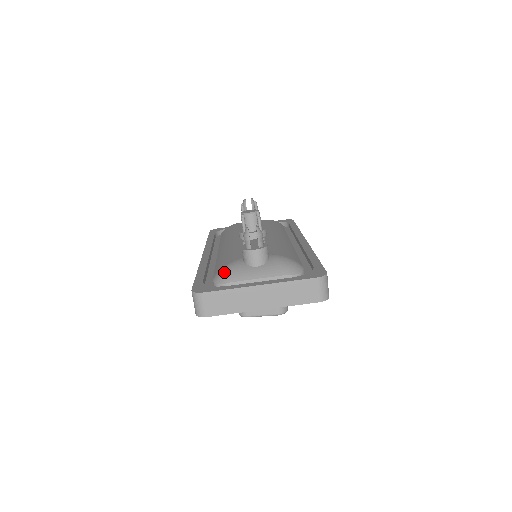
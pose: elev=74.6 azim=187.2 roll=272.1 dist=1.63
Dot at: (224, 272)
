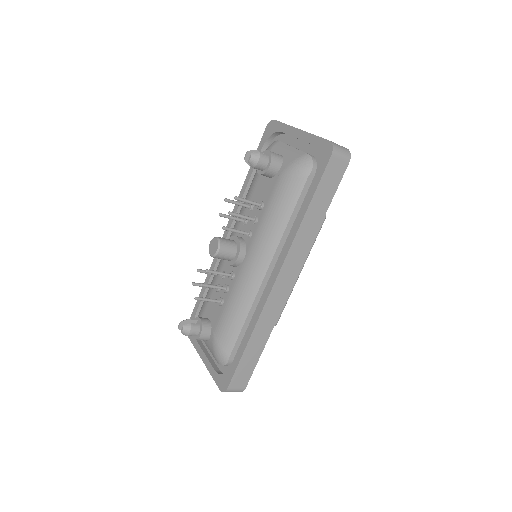
Dot at: occluded
